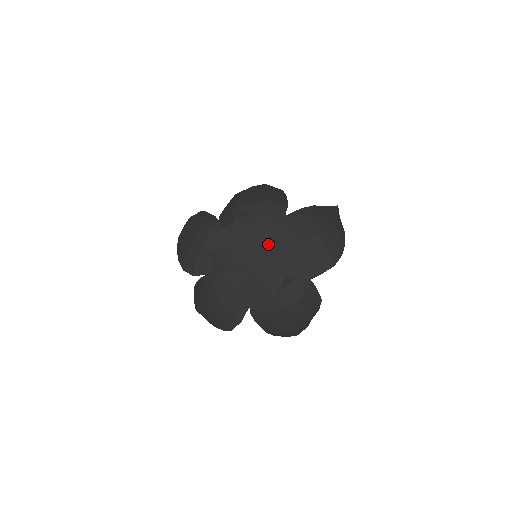
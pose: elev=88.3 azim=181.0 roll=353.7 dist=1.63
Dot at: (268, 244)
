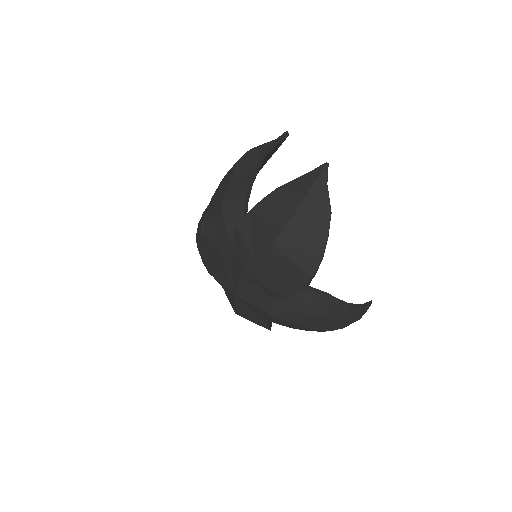
Dot at: (233, 263)
